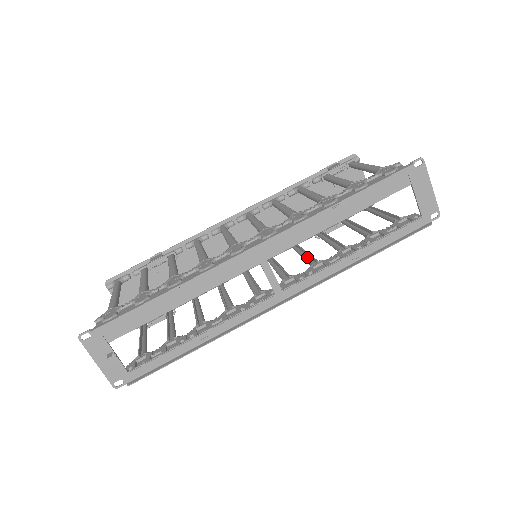
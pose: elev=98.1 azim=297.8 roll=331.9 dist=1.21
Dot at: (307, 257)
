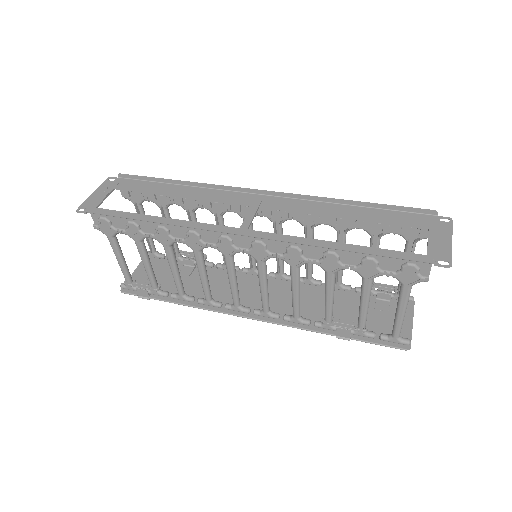
Dot at: (296, 285)
